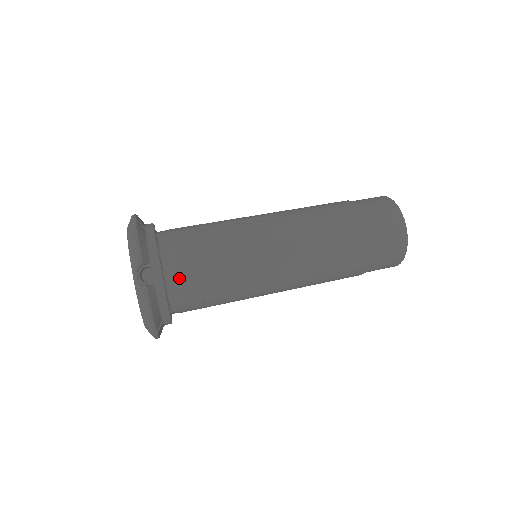
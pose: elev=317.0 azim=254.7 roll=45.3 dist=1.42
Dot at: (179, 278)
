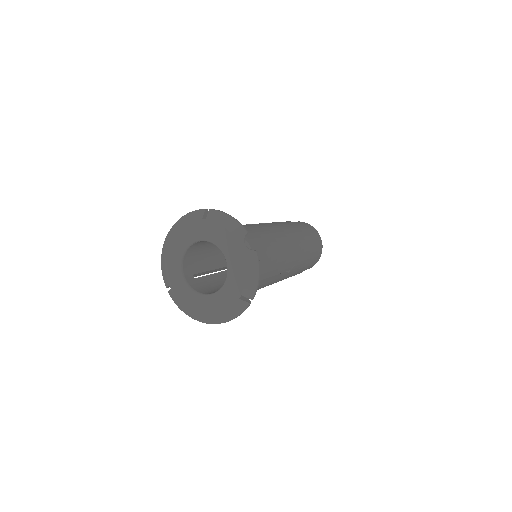
Dot at: occluded
